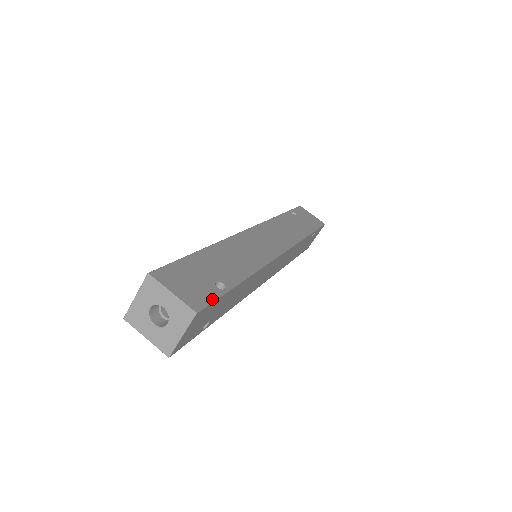
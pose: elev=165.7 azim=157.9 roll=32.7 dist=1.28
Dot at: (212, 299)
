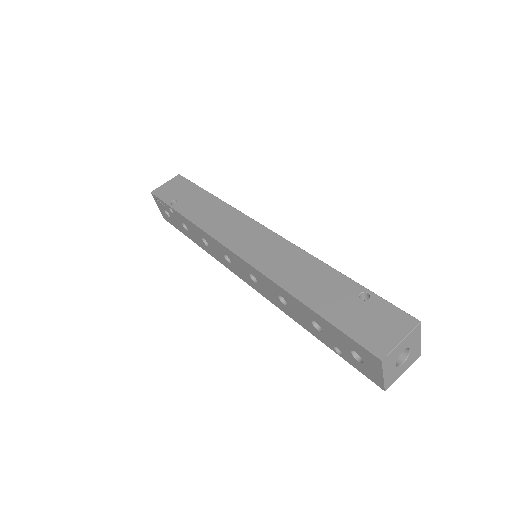
Dot at: (391, 306)
